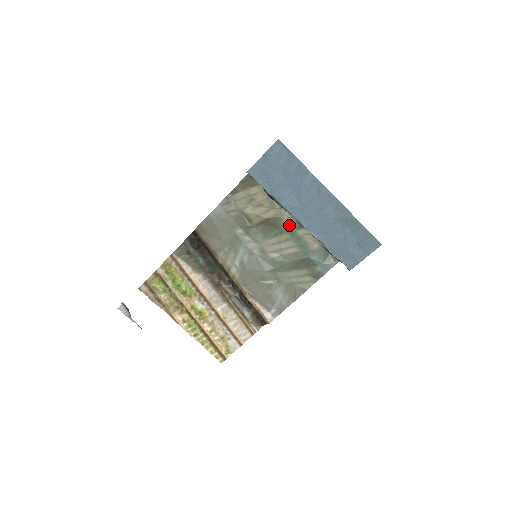
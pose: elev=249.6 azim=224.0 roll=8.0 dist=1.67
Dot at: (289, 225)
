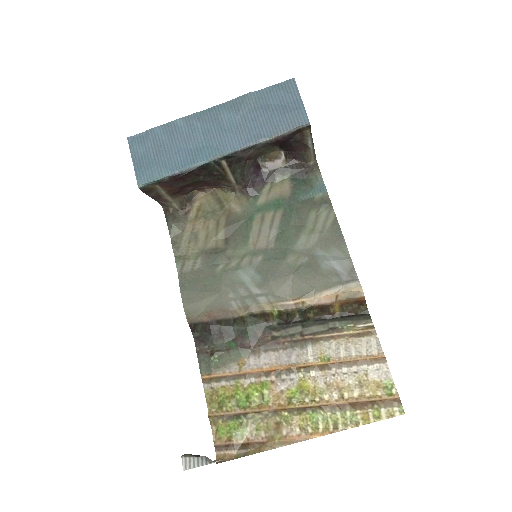
Dot at: (247, 208)
